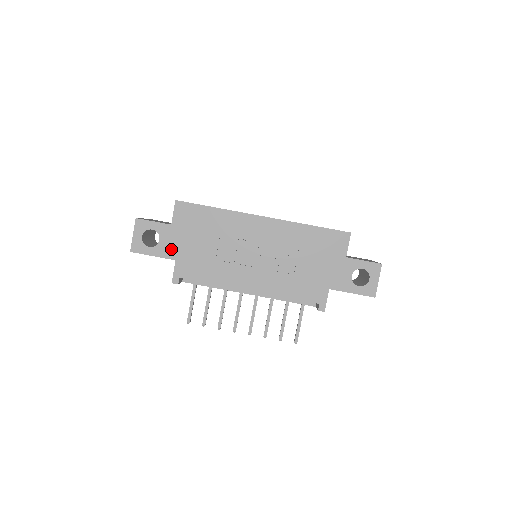
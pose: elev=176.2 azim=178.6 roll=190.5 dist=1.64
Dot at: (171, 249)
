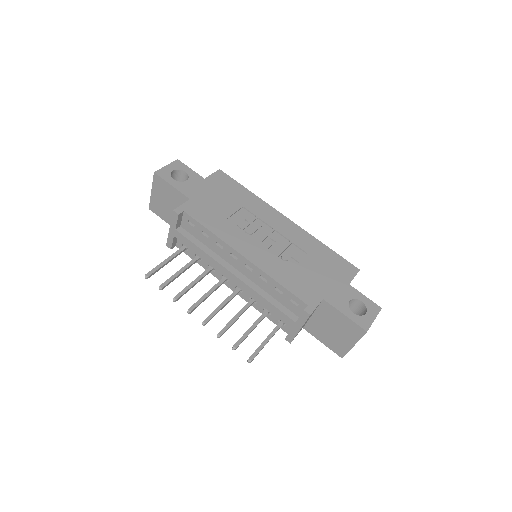
Dot at: (192, 191)
